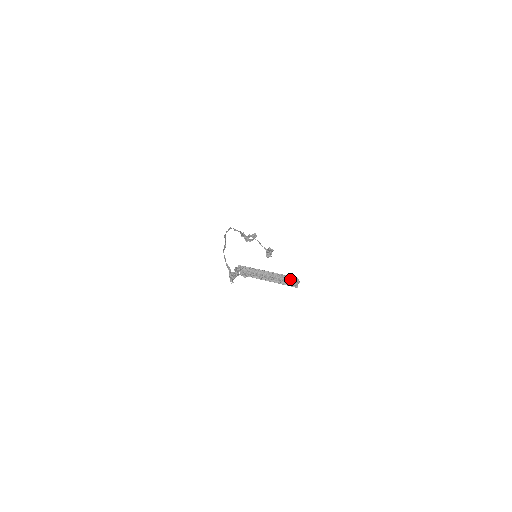
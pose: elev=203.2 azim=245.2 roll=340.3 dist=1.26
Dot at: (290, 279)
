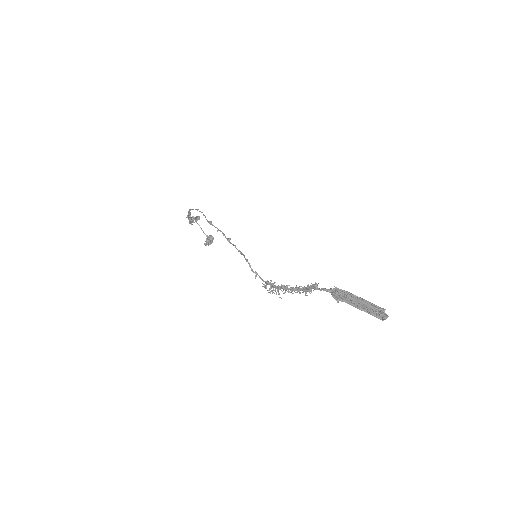
Dot at: (381, 310)
